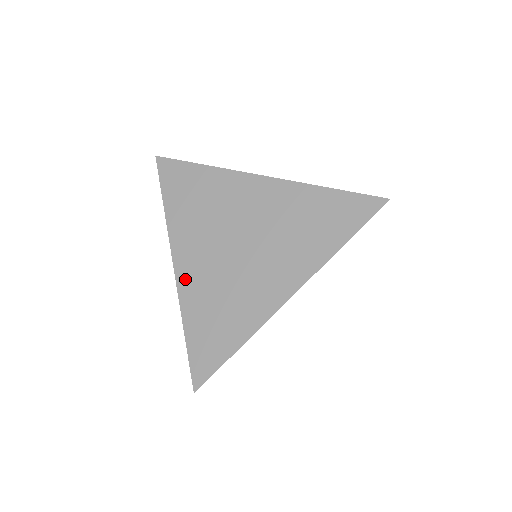
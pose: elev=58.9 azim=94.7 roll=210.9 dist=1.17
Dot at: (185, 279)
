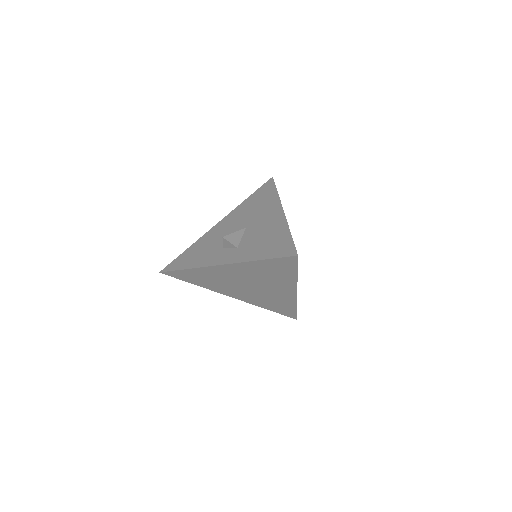
Dot at: (243, 299)
